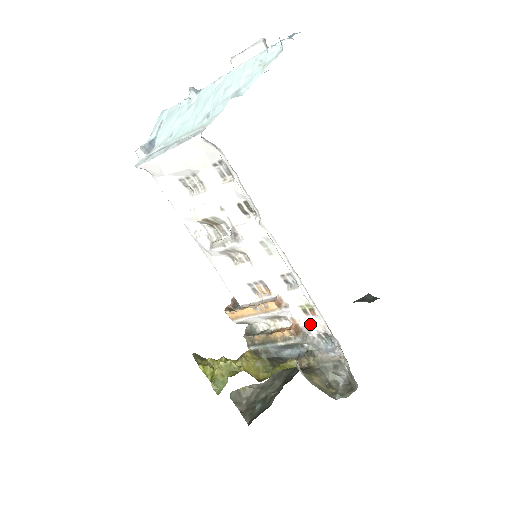
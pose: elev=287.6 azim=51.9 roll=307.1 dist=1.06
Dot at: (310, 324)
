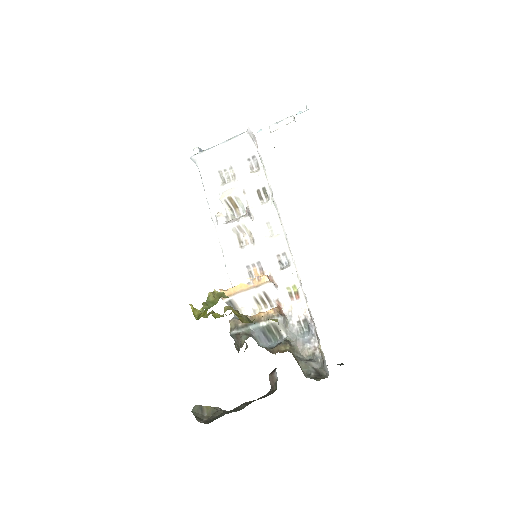
Dot at: (293, 308)
